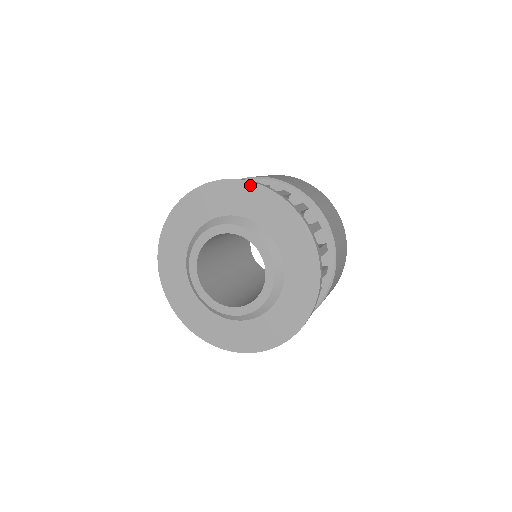
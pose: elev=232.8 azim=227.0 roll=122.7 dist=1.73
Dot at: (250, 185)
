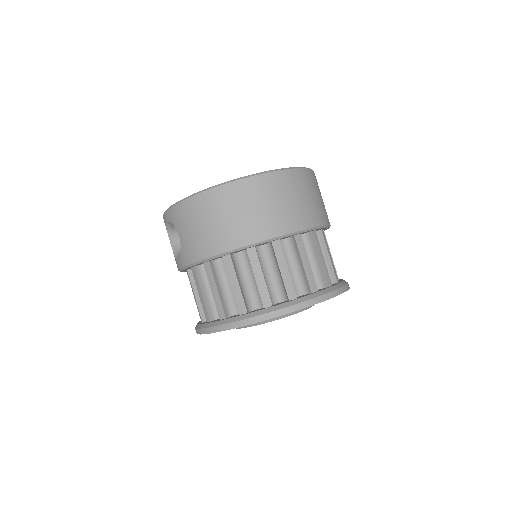
Dot at: occluded
